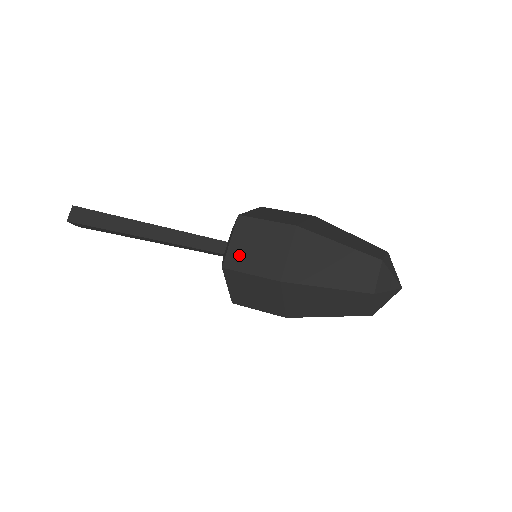
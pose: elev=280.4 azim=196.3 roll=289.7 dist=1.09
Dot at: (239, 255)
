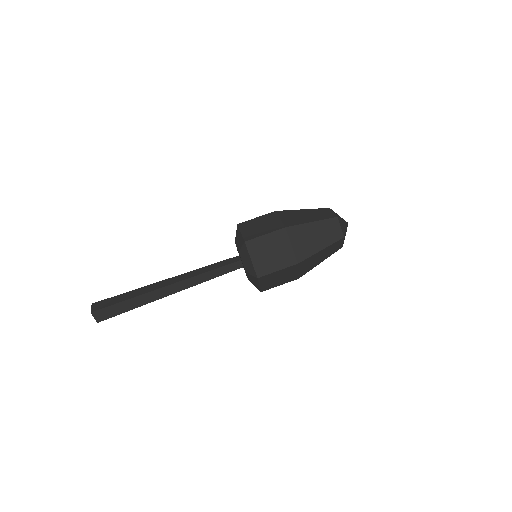
Dot at: (251, 233)
